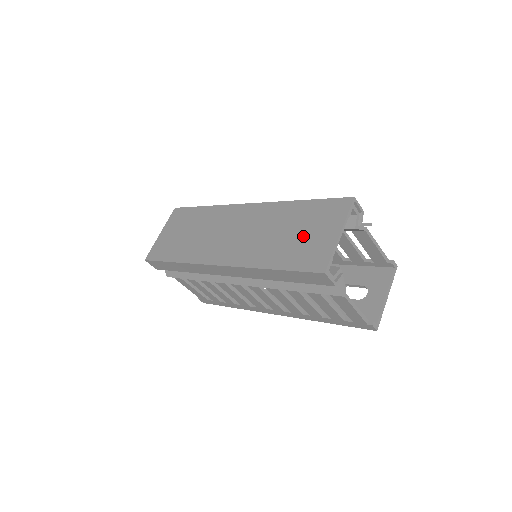
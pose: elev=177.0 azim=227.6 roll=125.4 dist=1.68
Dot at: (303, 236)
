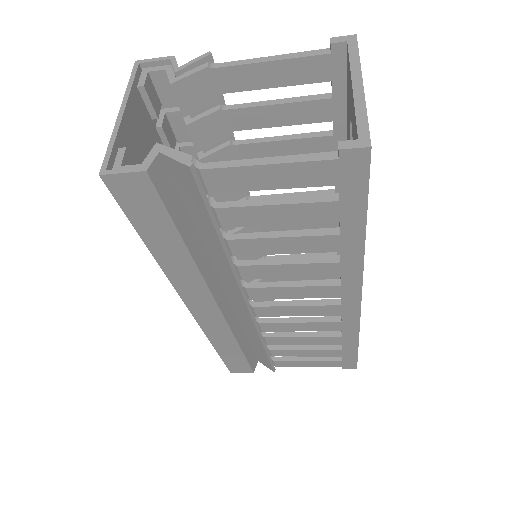
Dot at: occluded
